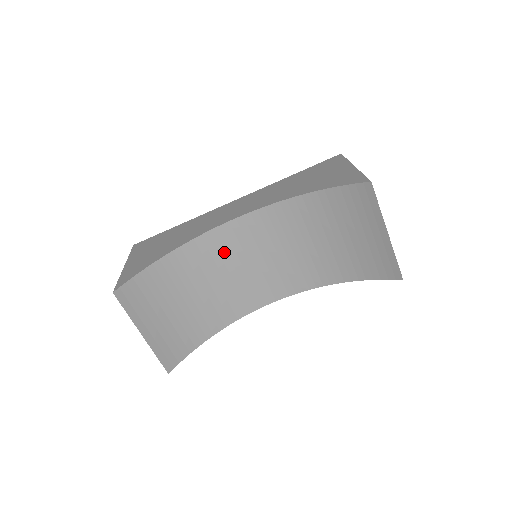
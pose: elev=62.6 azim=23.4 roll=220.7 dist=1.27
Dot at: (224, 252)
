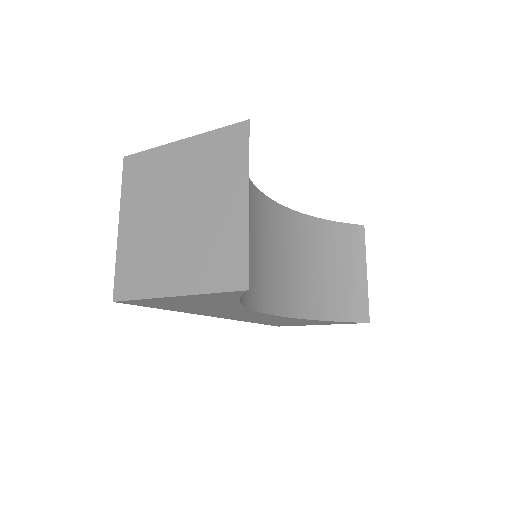
Dot at: (257, 219)
